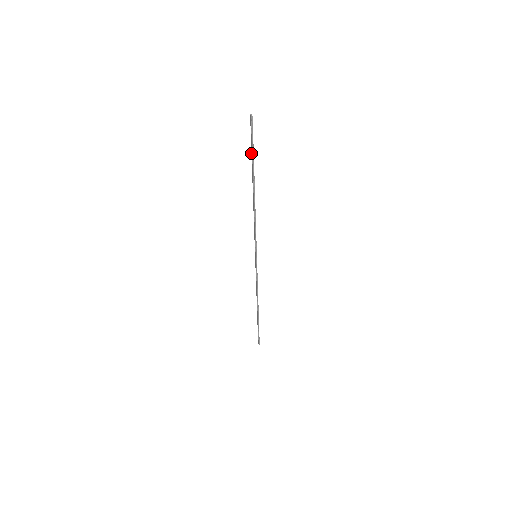
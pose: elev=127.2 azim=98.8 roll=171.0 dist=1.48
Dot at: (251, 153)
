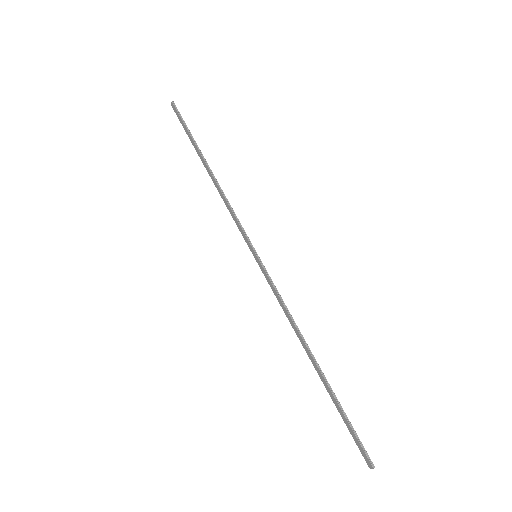
Dot at: (188, 136)
